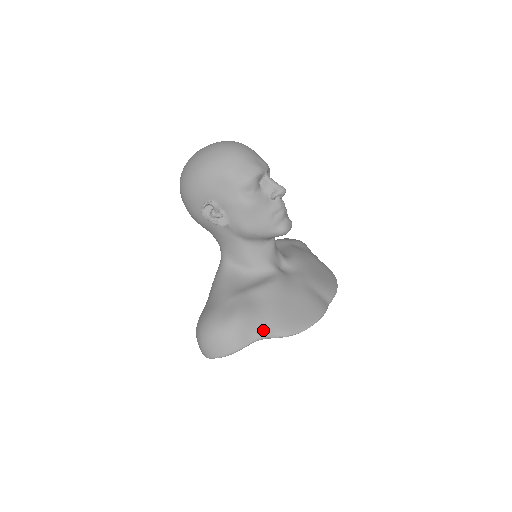
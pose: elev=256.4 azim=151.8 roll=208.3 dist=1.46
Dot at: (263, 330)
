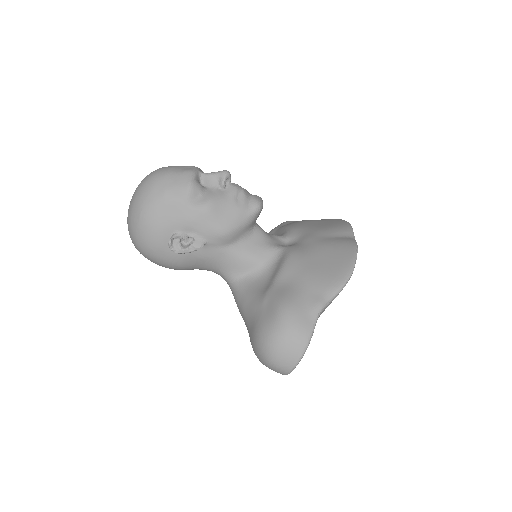
Dot at: (316, 301)
